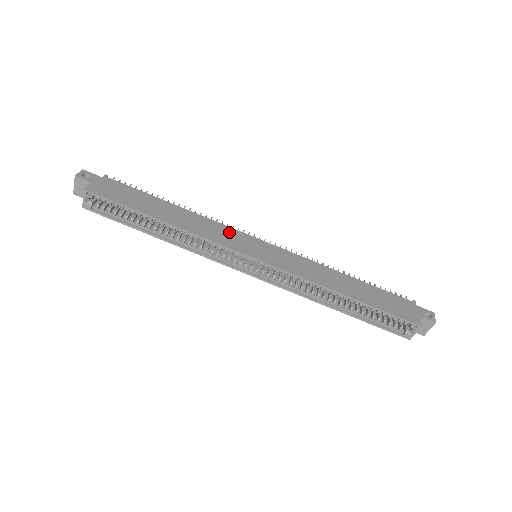
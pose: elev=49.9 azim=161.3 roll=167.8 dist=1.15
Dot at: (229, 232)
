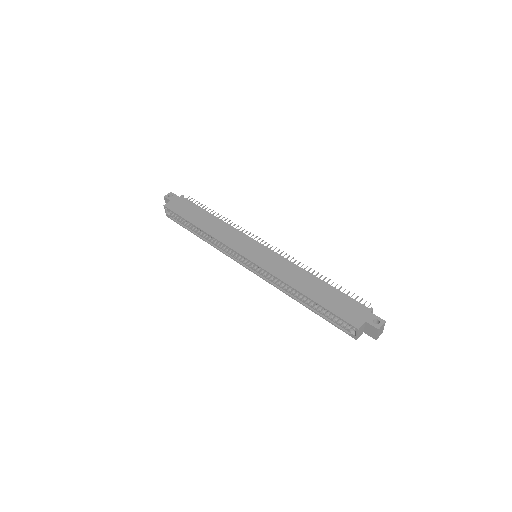
Dot at: (240, 237)
